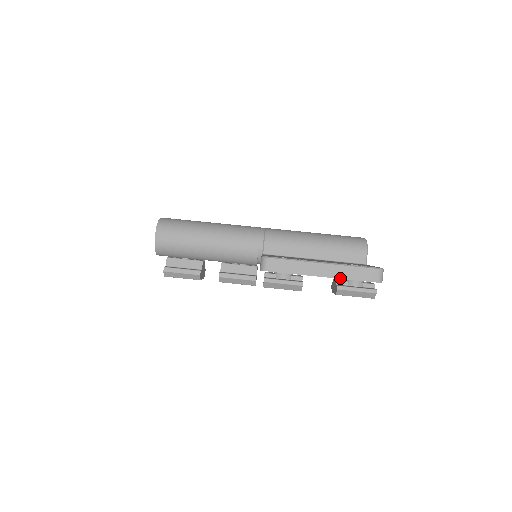
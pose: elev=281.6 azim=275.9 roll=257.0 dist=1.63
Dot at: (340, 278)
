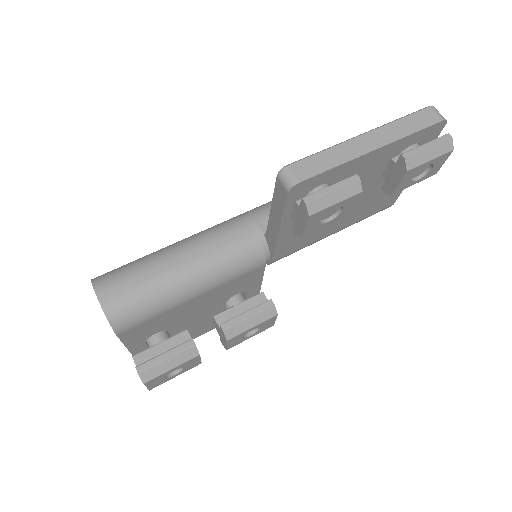
Dot at: (397, 139)
